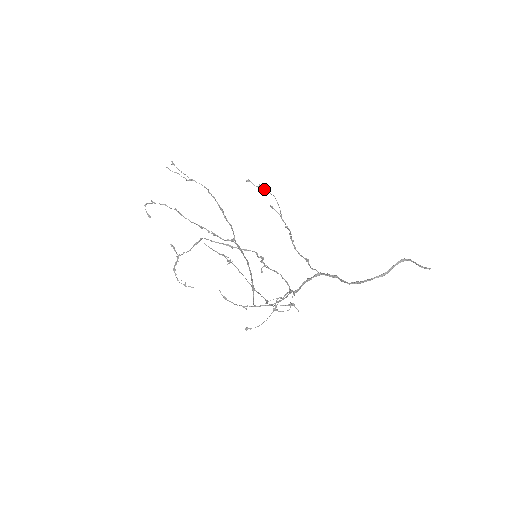
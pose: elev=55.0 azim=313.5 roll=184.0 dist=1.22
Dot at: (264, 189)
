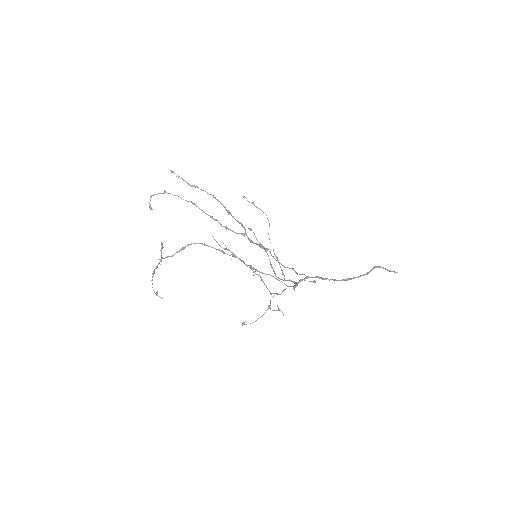
Dot at: occluded
